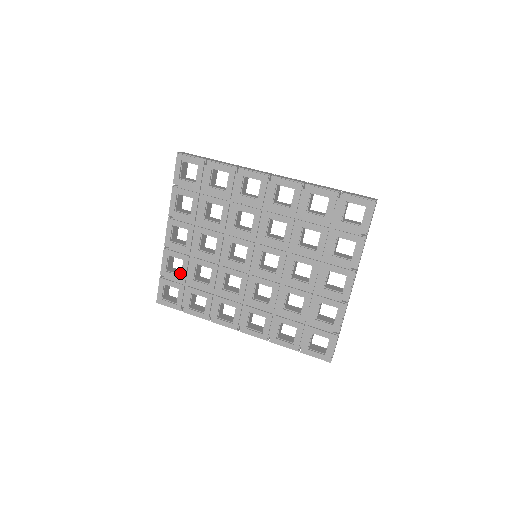
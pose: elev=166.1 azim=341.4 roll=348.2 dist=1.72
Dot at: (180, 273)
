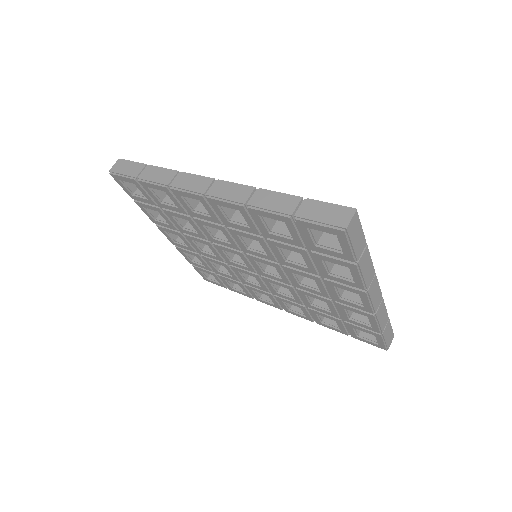
Dot at: occluded
